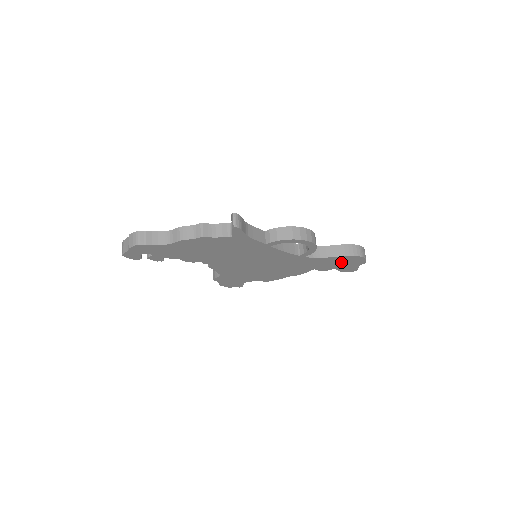
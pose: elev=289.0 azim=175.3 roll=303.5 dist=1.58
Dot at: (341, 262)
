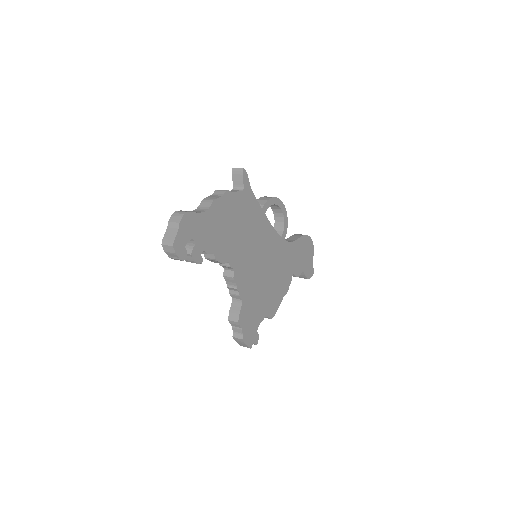
Dot at: (303, 252)
